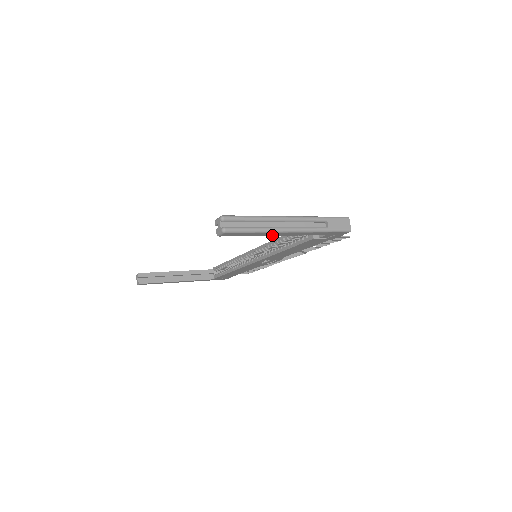
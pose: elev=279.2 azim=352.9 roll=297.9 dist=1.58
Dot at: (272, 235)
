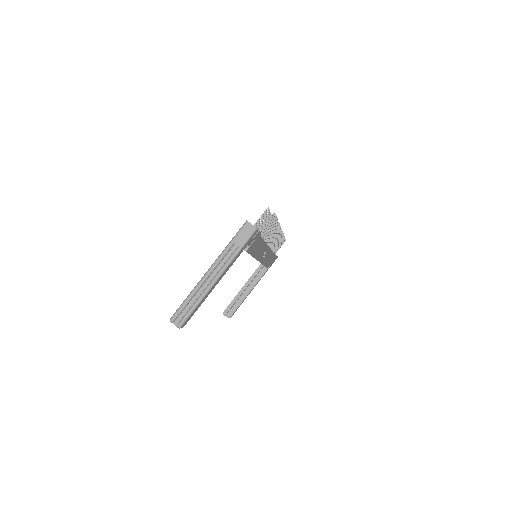
Dot at: occluded
